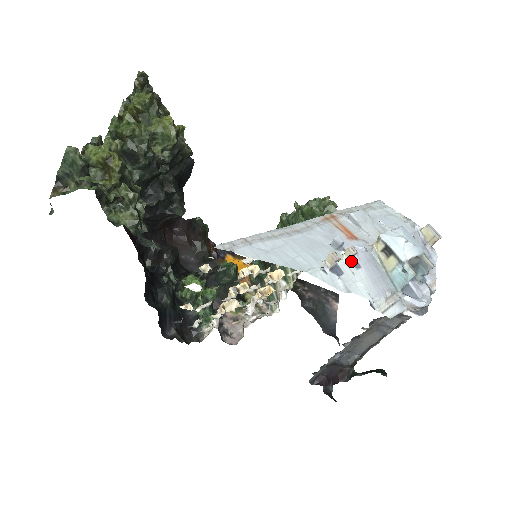
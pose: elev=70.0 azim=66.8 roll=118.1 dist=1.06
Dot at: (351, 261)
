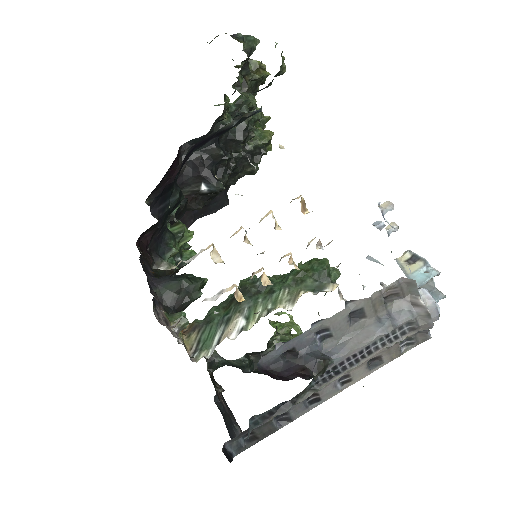
Dot at: (389, 235)
